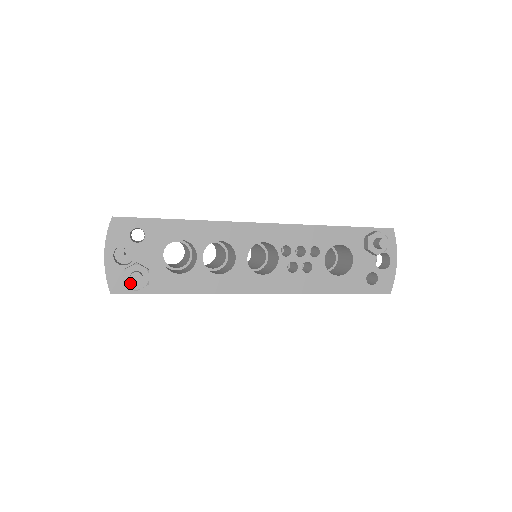
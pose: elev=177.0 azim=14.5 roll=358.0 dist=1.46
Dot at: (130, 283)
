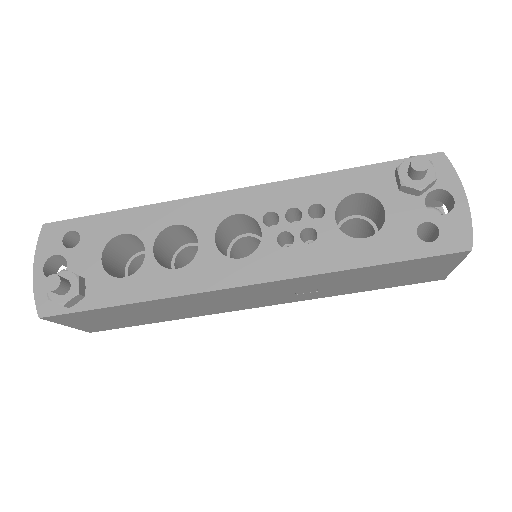
Dot at: (55, 296)
